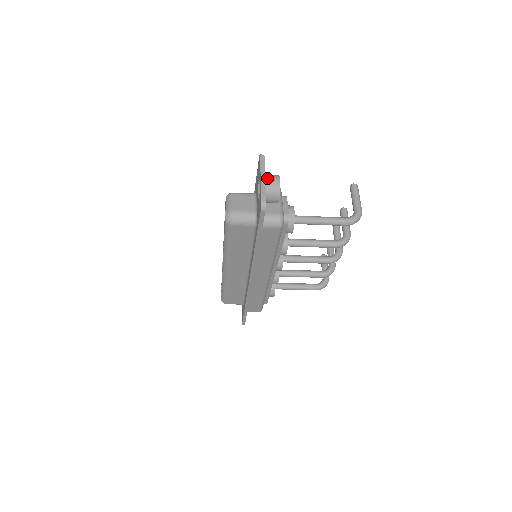
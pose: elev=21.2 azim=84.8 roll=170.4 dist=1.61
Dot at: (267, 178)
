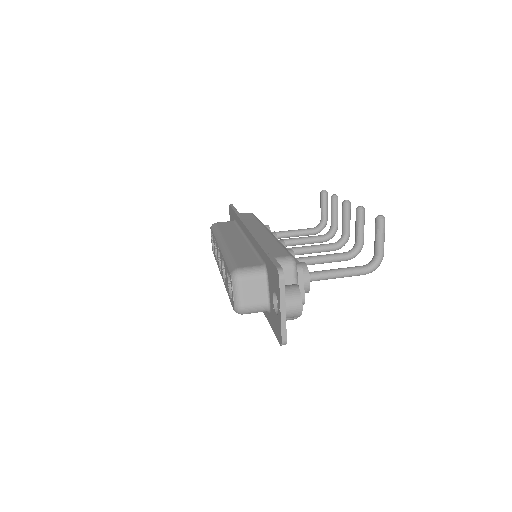
Dot at: (287, 307)
